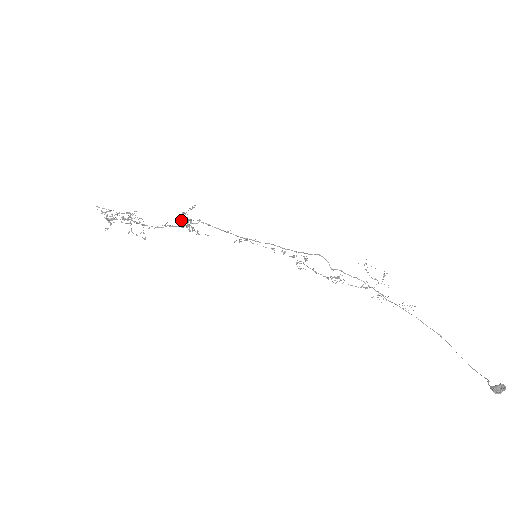
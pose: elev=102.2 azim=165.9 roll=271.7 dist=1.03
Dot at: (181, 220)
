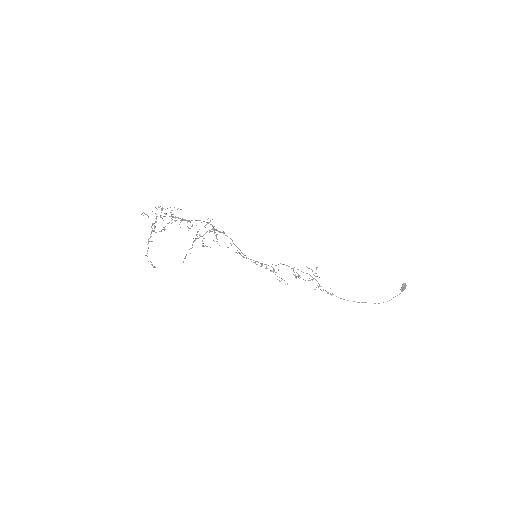
Dot at: (196, 238)
